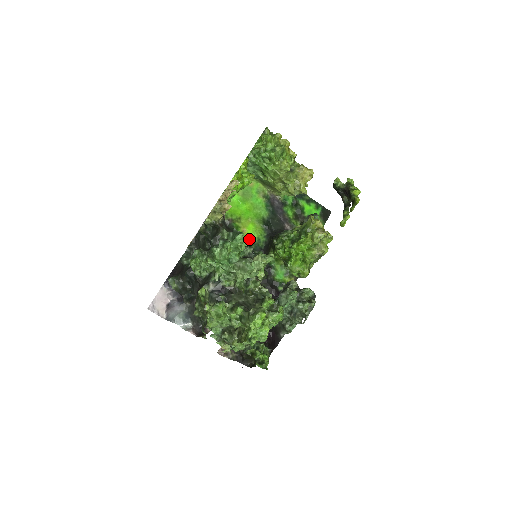
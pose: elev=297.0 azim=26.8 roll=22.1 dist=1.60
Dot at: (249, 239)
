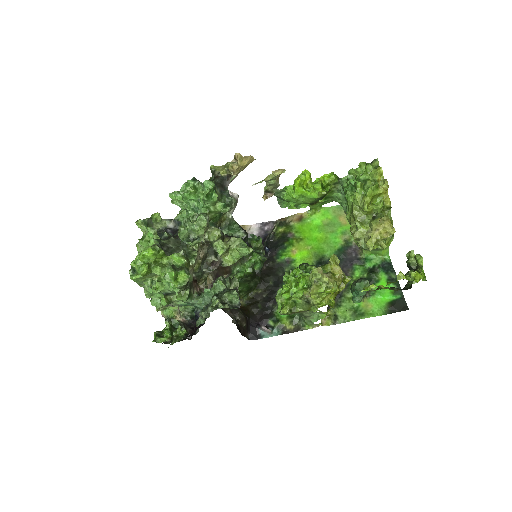
Dot at: (291, 261)
